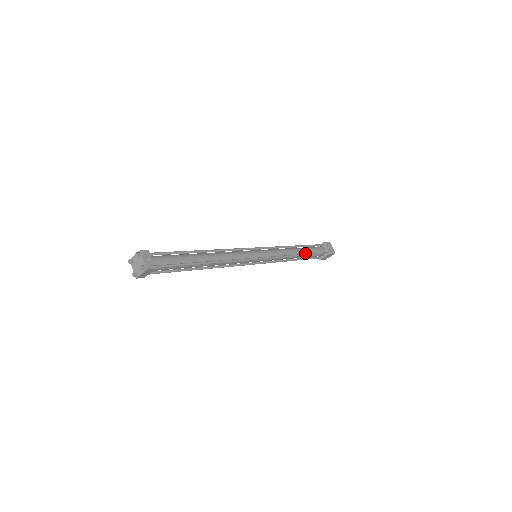
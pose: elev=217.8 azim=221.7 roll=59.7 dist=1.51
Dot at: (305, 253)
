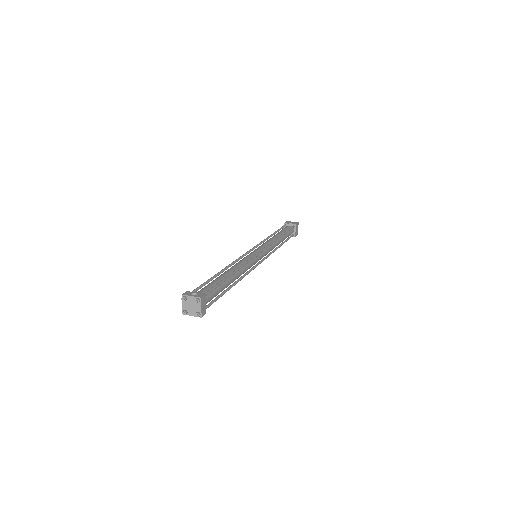
Dot at: occluded
